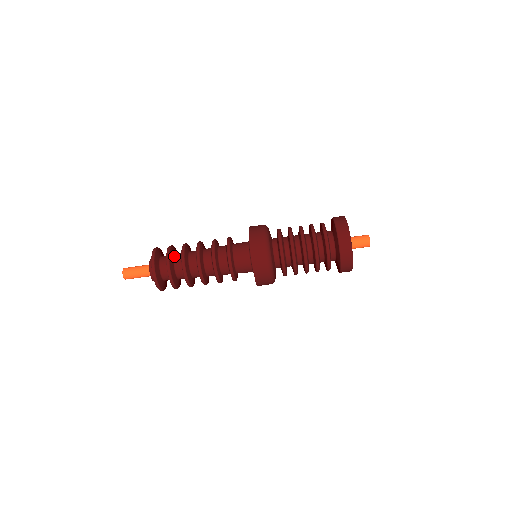
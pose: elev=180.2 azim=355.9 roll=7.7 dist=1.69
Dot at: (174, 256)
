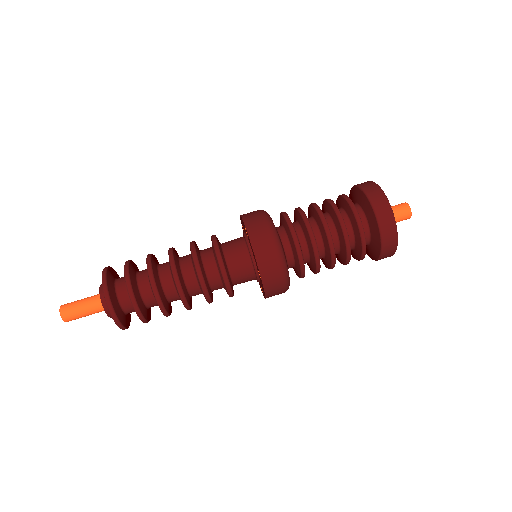
Dot at: (138, 289)
